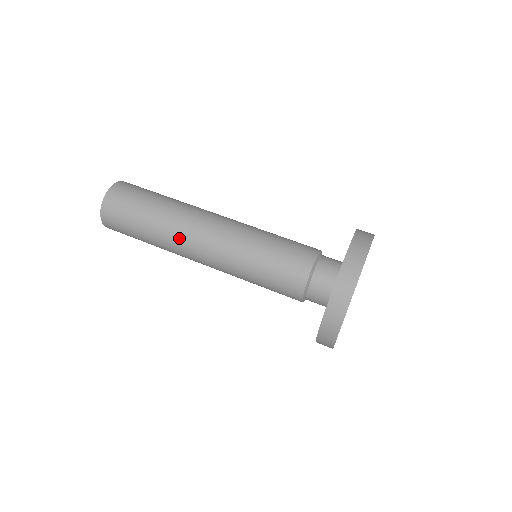
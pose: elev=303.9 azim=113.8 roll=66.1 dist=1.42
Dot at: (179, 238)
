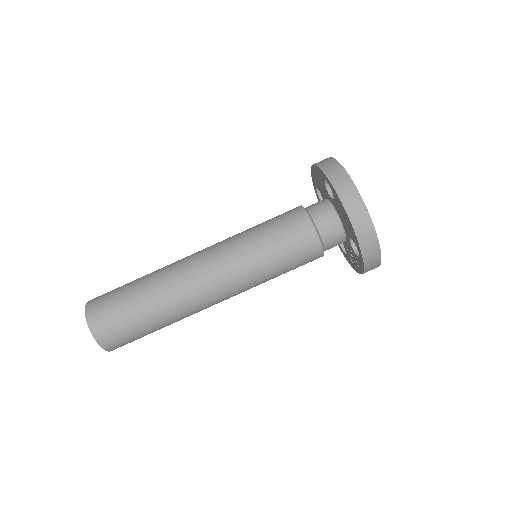
Dot at: (189, 304)
